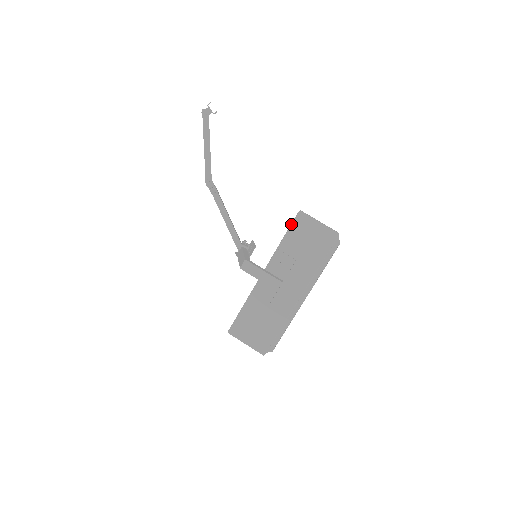
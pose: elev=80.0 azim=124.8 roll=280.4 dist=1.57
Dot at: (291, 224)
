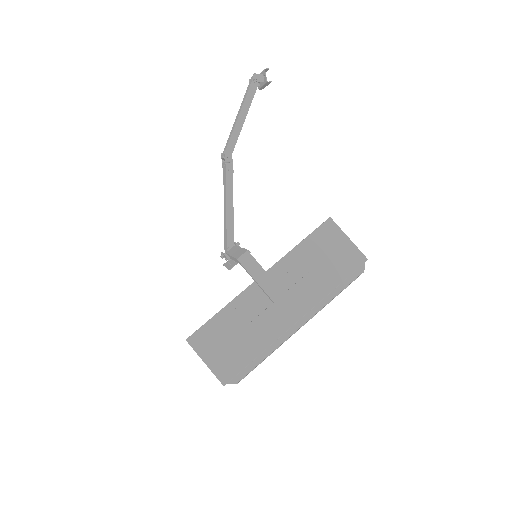
Dot at: (315, 229)
